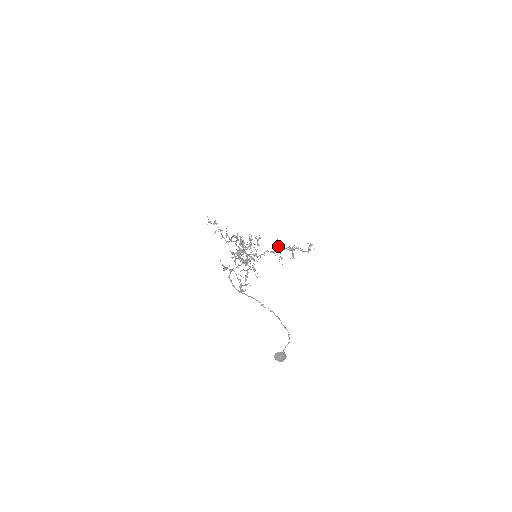
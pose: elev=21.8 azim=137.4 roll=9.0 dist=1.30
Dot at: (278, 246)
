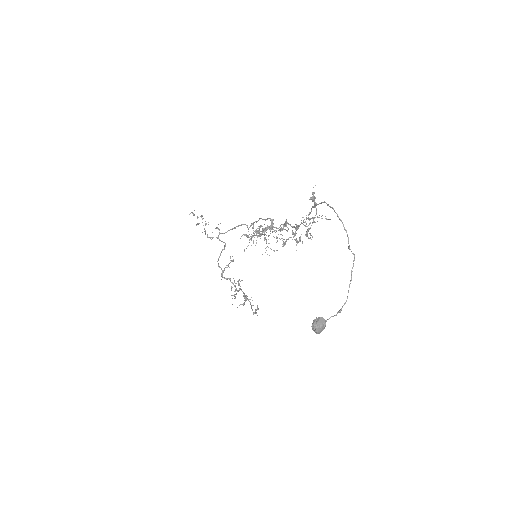
Dot at: (239, 284)
